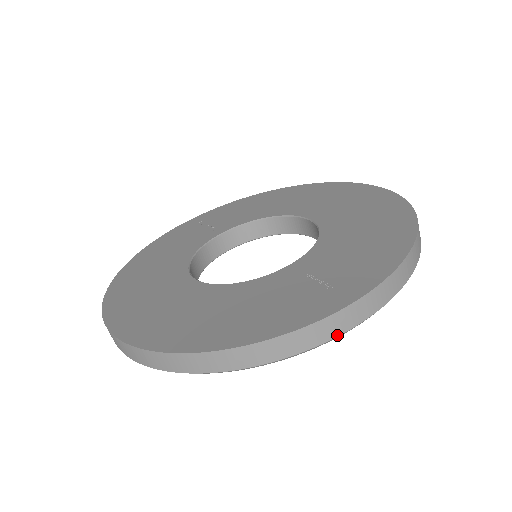
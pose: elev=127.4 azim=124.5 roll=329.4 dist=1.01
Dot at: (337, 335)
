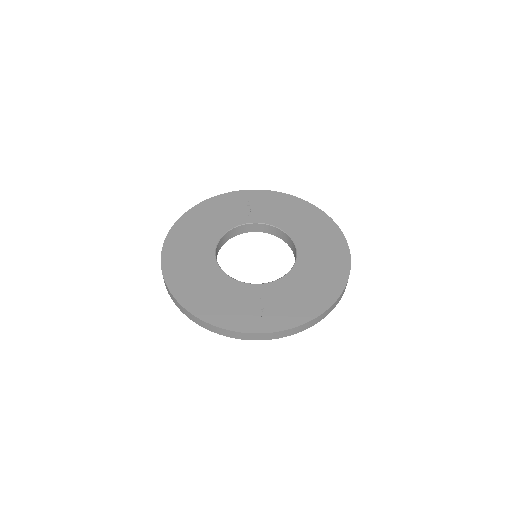
Dot at: occluded
